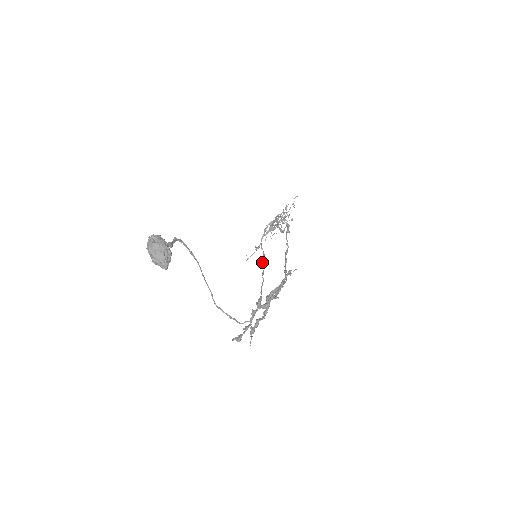
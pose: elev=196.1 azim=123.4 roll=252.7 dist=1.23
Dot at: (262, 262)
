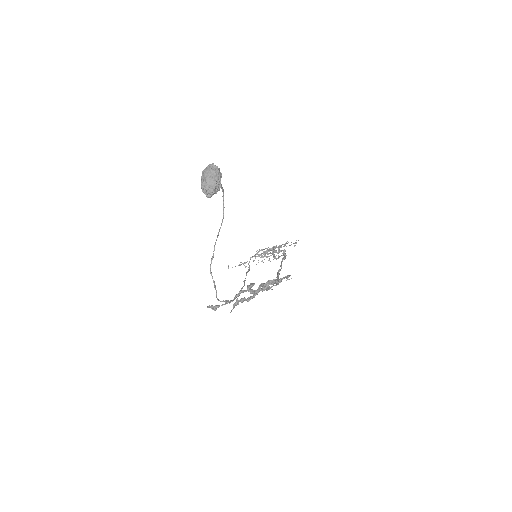
Dot at: (246, 273)
